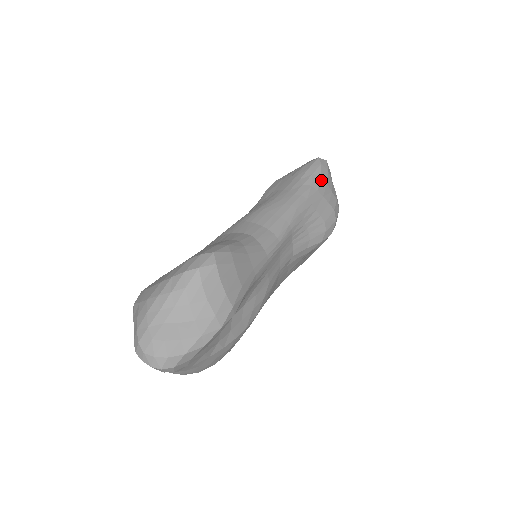
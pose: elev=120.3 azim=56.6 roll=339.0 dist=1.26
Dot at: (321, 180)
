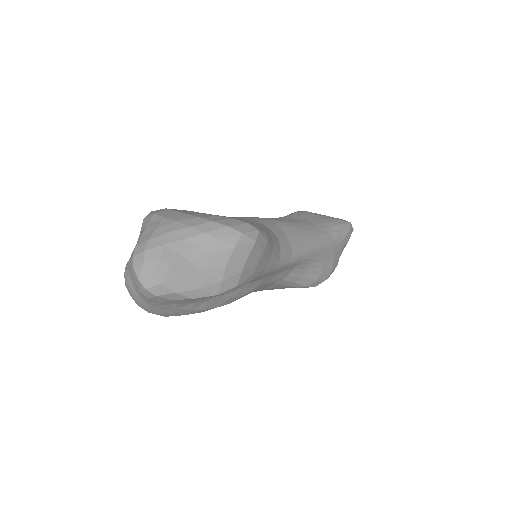
Dot at: (342, 241)
